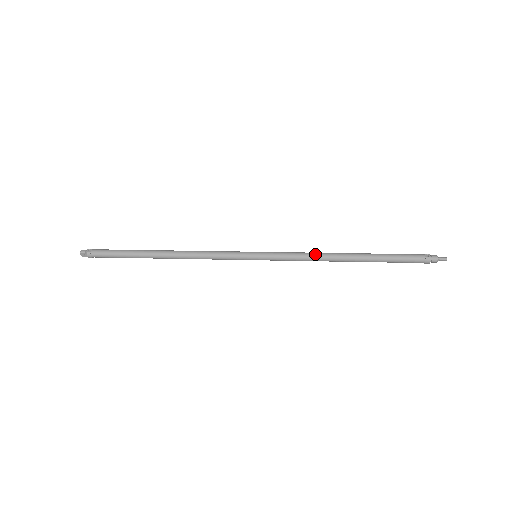
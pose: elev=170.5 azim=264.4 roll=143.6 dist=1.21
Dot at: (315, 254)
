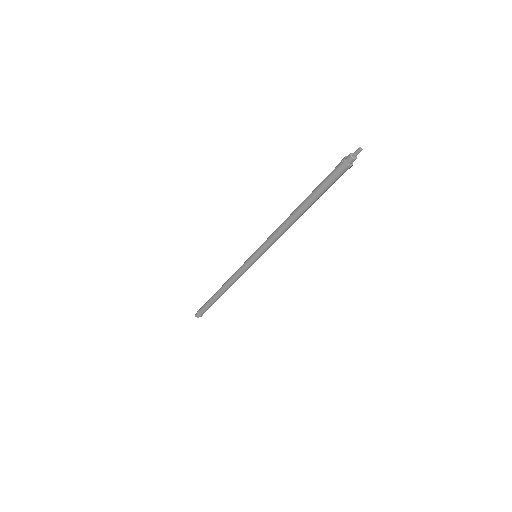
Dot at: (278, 227)
